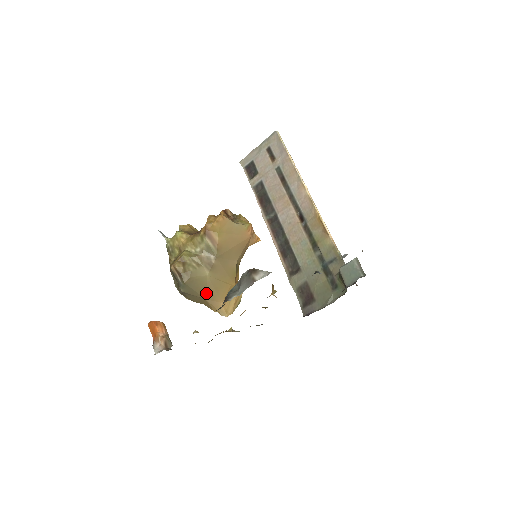
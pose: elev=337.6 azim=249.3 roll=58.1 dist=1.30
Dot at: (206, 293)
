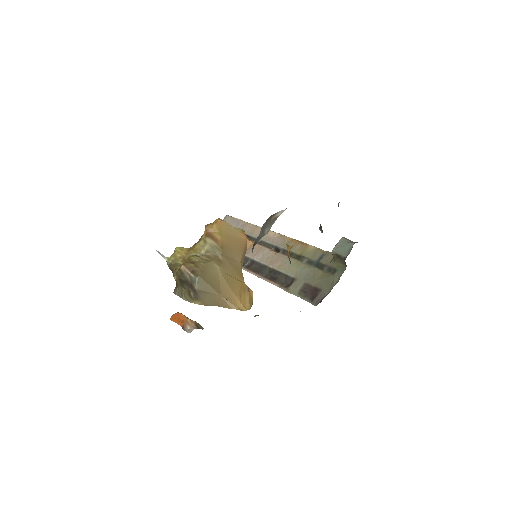
Dot at: (220, 289)
